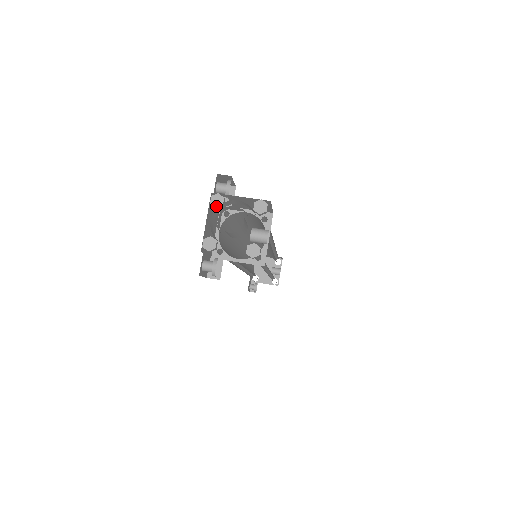
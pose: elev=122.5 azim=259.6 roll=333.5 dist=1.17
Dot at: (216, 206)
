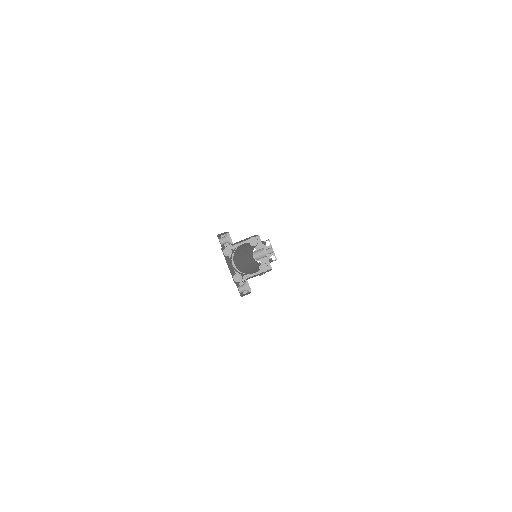
Dot at: (229, 255)
